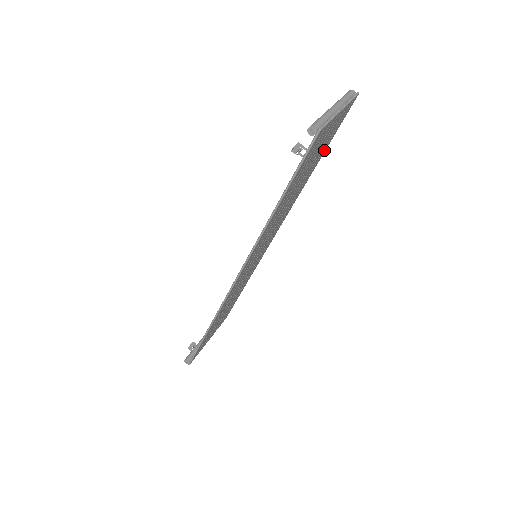
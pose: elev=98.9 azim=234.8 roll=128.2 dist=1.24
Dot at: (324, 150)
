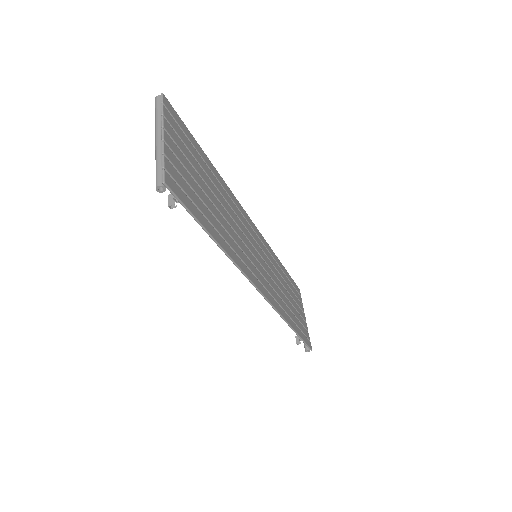
Dot at: (198, 150)
